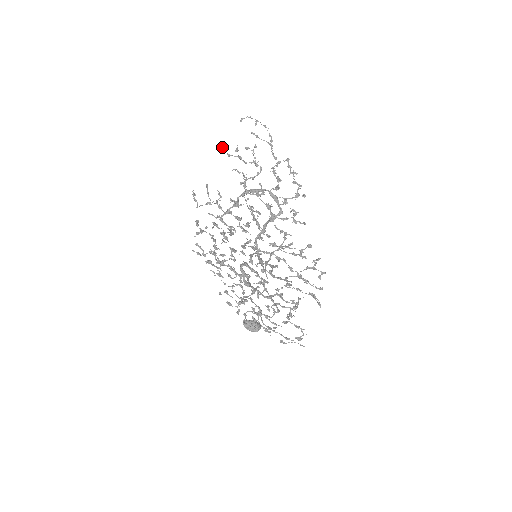
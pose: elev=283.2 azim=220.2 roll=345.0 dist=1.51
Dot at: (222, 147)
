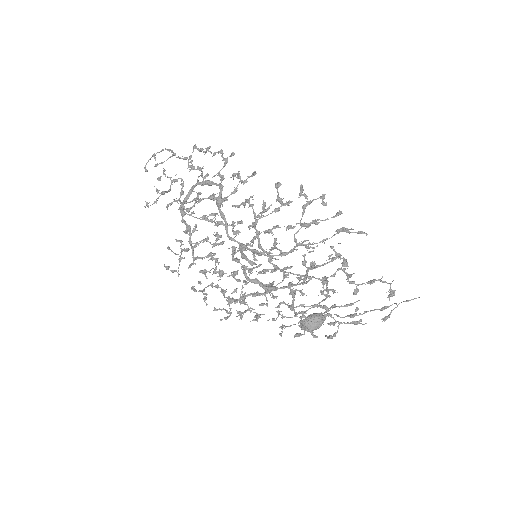
Dot at: (147, 204)
